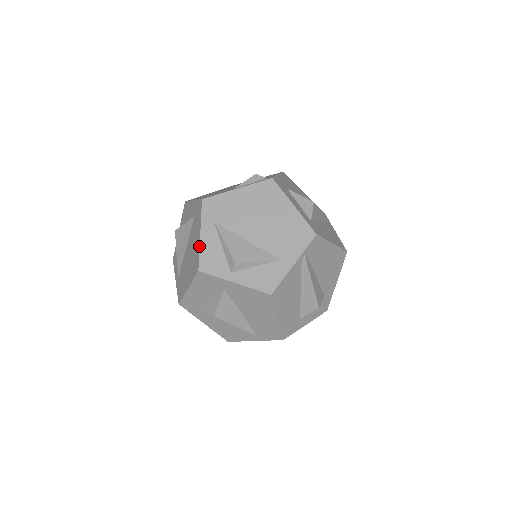
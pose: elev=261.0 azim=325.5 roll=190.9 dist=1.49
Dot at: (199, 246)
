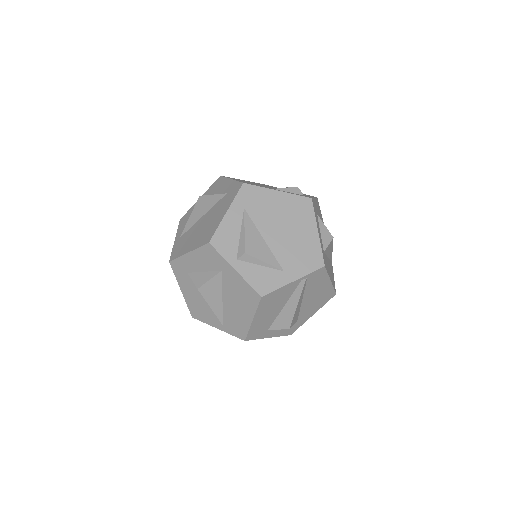
Dot at: (220, 222)
